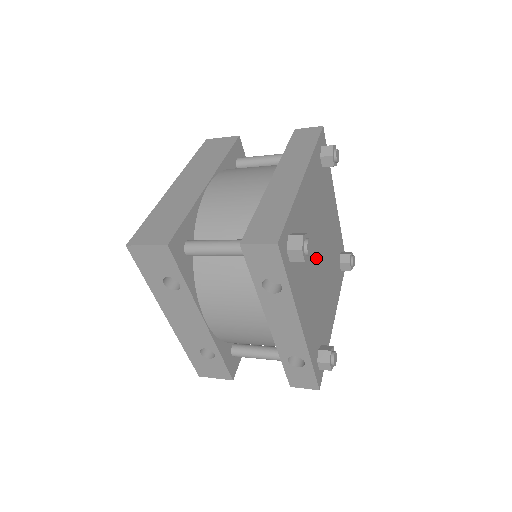
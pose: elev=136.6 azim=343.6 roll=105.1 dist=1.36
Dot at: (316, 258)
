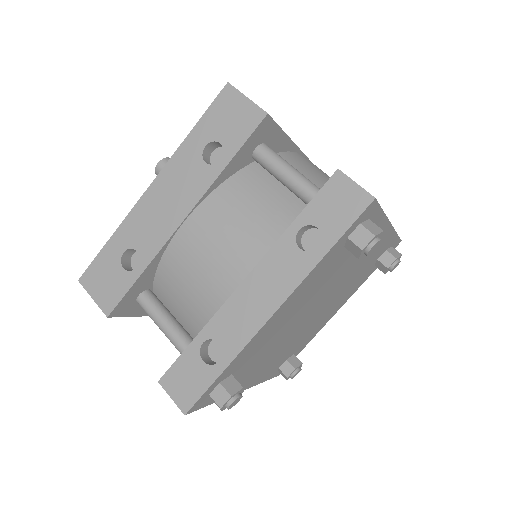
Dot at: (318, 301)
